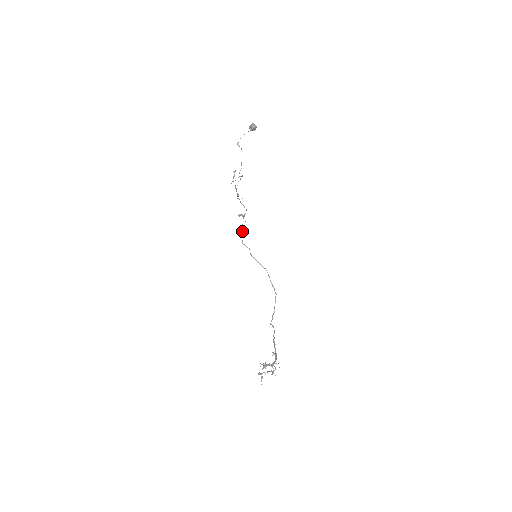
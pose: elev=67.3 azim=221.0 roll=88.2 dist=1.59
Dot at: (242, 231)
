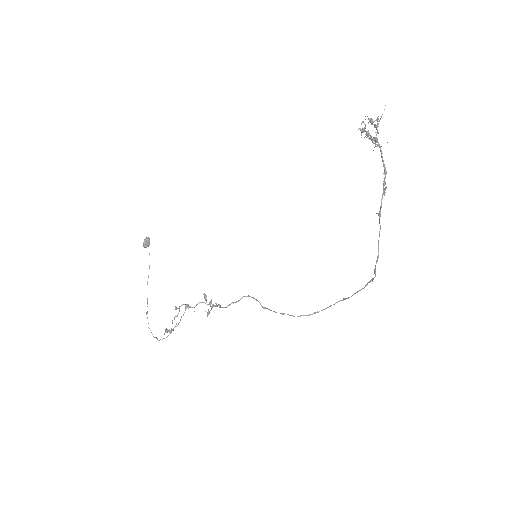
Dot at: occluded
